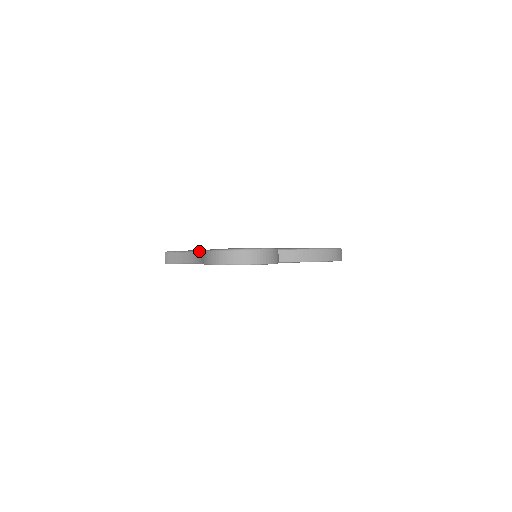
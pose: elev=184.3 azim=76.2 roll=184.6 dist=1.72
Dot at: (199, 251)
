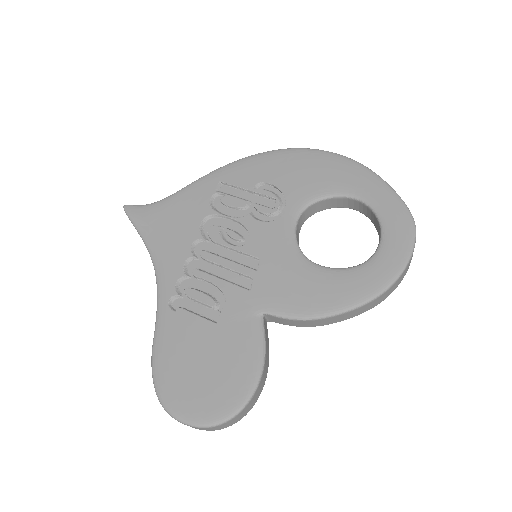
Dot at: occluded
